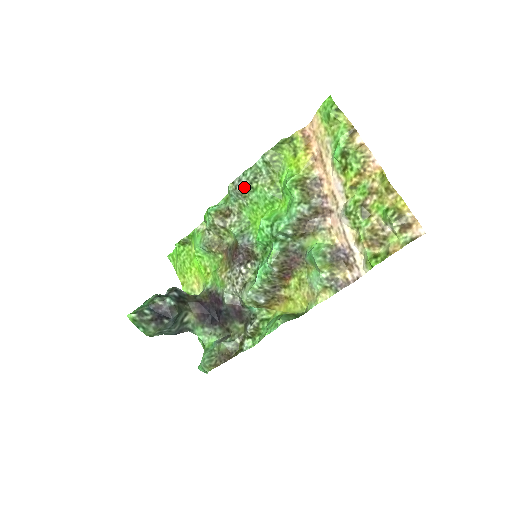
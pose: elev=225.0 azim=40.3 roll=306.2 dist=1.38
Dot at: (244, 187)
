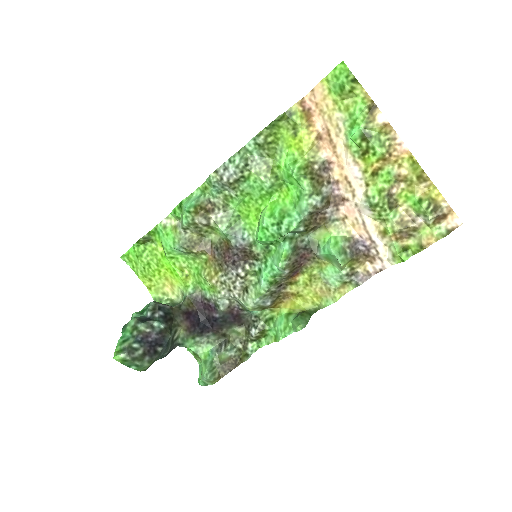
Dot at: (233, 177)
